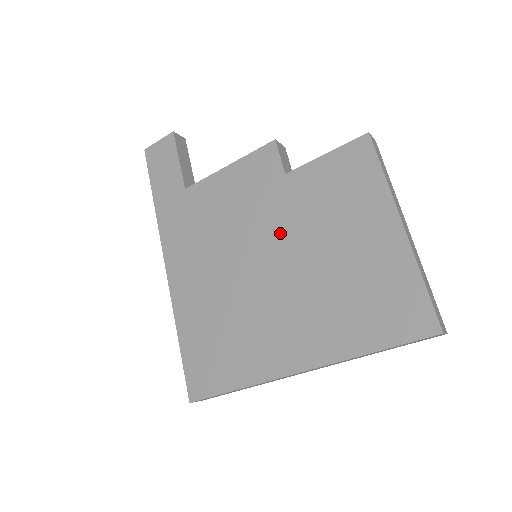
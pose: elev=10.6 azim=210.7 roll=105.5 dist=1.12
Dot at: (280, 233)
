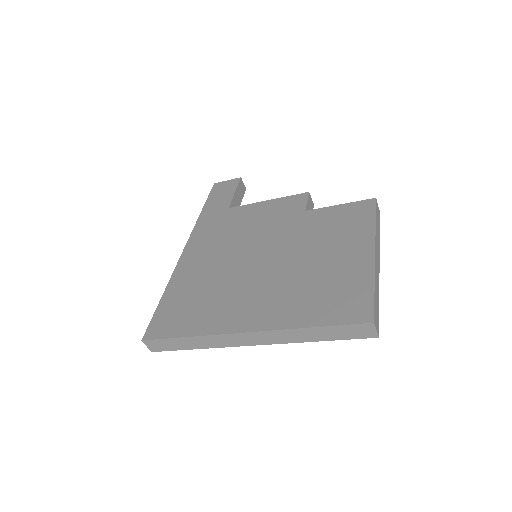
Dot at: (282, 242)
